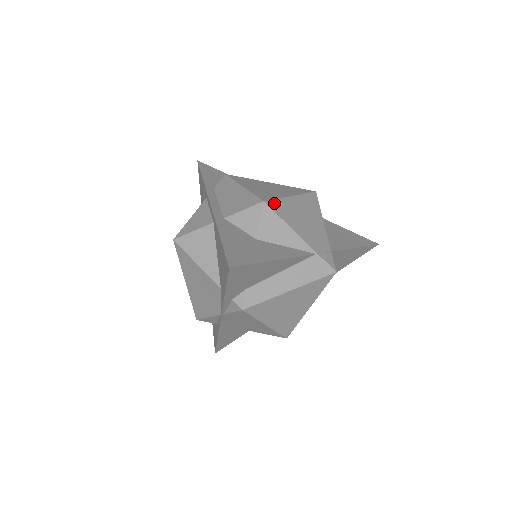
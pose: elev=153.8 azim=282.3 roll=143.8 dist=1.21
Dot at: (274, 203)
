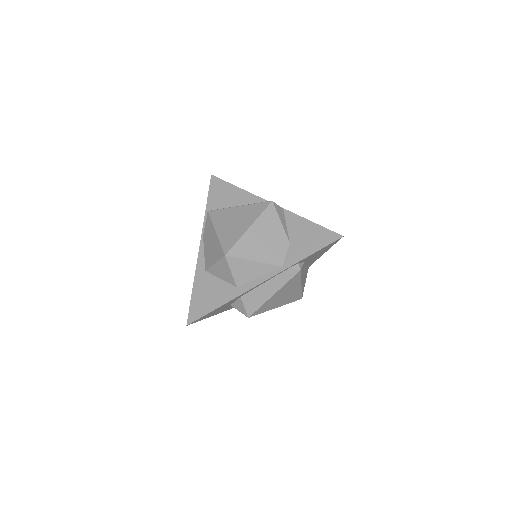
Dot at: occluded
